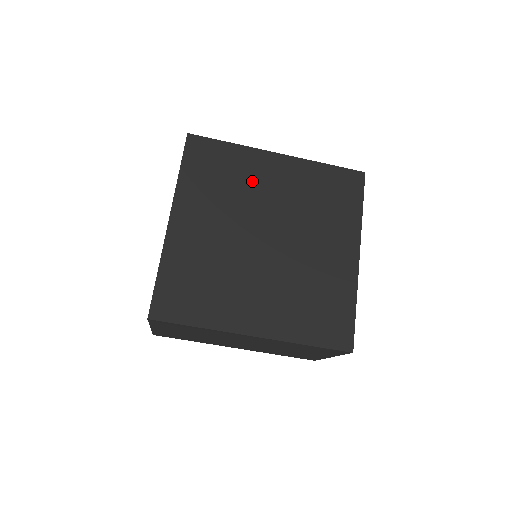
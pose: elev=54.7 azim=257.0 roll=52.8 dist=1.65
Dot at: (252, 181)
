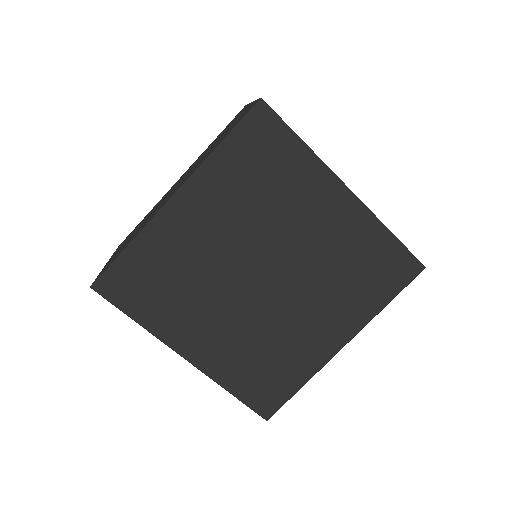
Dot at: (295, 205)
